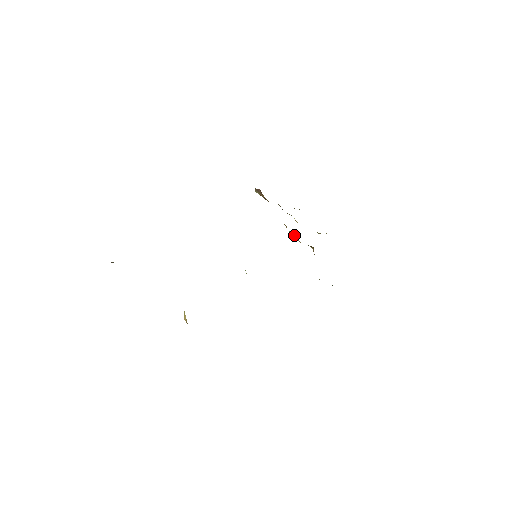
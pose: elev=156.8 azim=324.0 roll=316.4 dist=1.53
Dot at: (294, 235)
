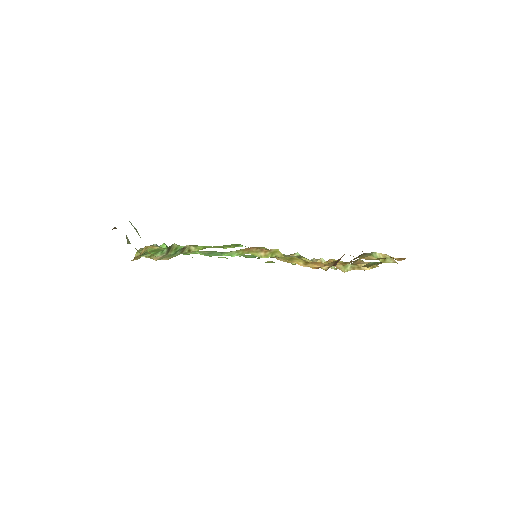
Dot at: occluded
